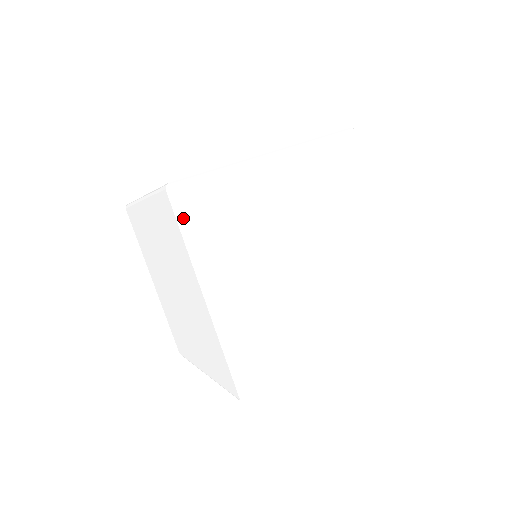
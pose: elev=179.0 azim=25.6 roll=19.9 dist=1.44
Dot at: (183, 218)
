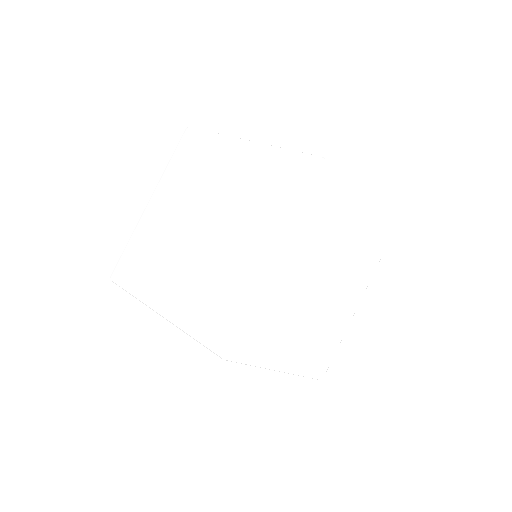
Dot at: (312, 188)
